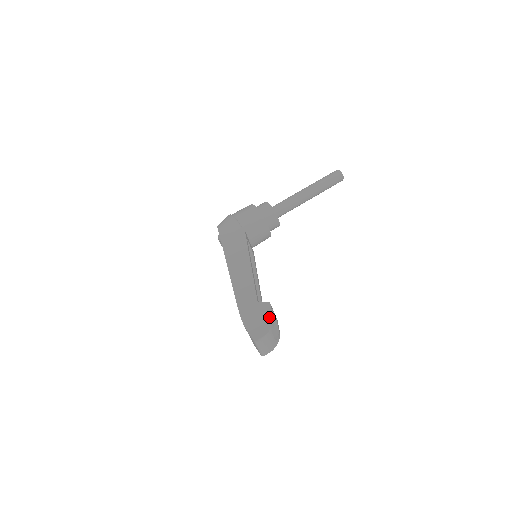
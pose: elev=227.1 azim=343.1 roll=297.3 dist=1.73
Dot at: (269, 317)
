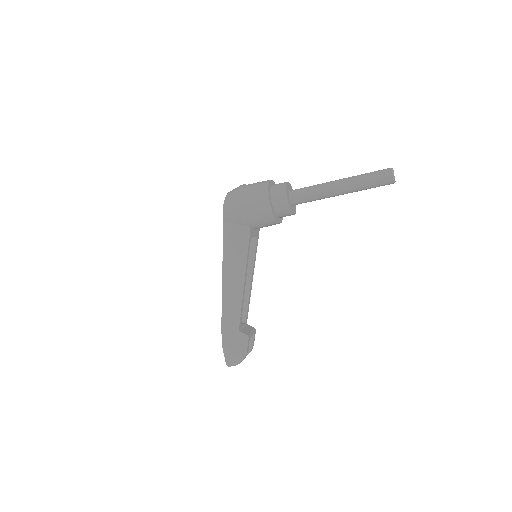
Dot at: (244, 351)
